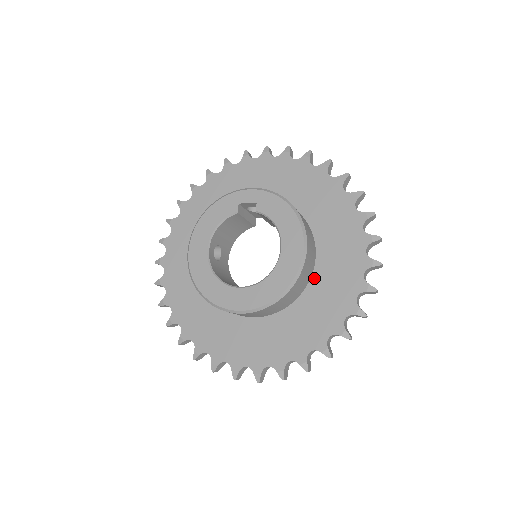
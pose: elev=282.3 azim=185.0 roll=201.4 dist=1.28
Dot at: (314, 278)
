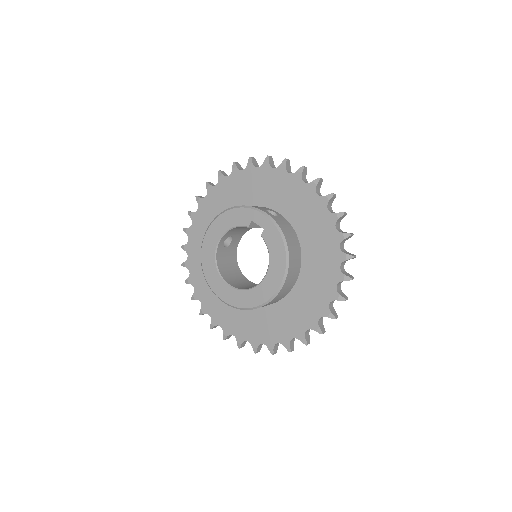
Dot at: (287, 298)
